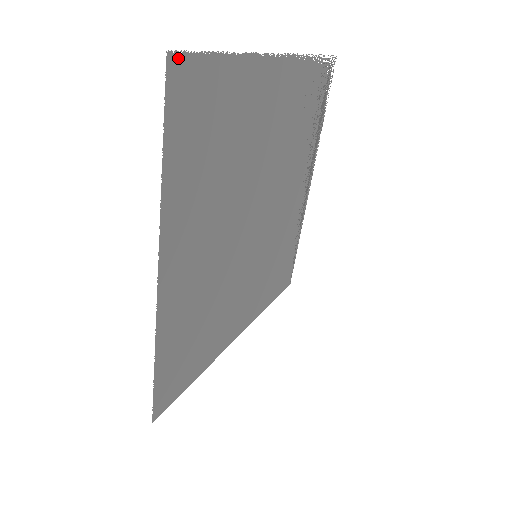
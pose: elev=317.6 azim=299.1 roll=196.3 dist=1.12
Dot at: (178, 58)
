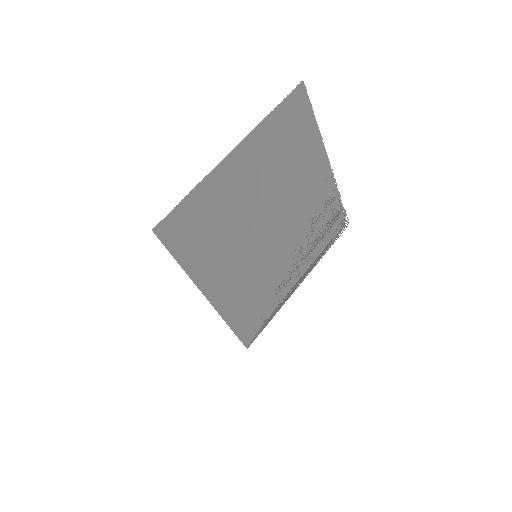
Dot at: (304, 88)
